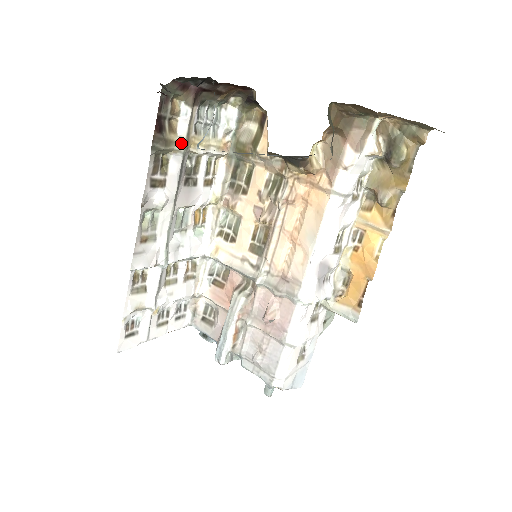
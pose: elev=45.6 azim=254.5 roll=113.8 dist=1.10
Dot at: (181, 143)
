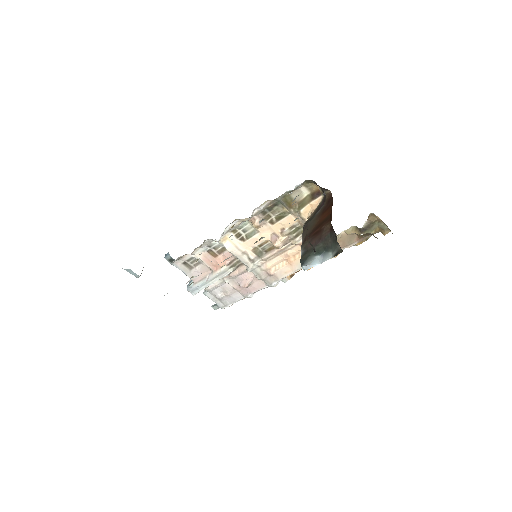
Dot at: occluded
